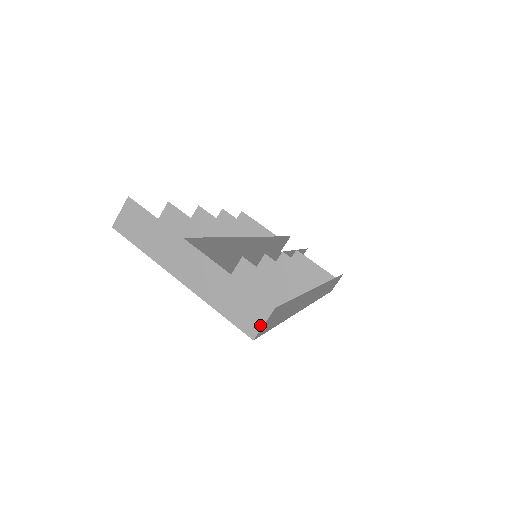
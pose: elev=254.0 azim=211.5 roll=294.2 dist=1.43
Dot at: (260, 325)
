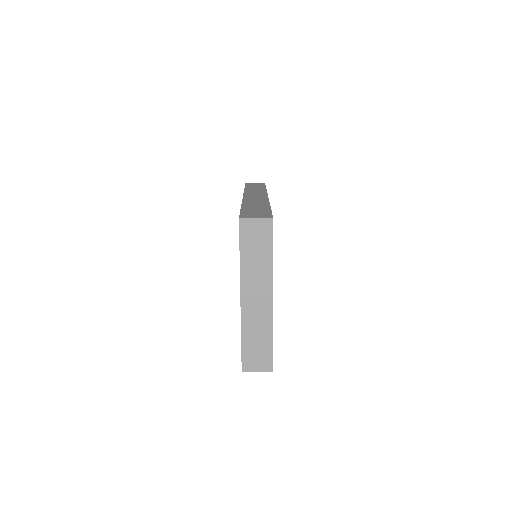
Dot at: (255, 370)
